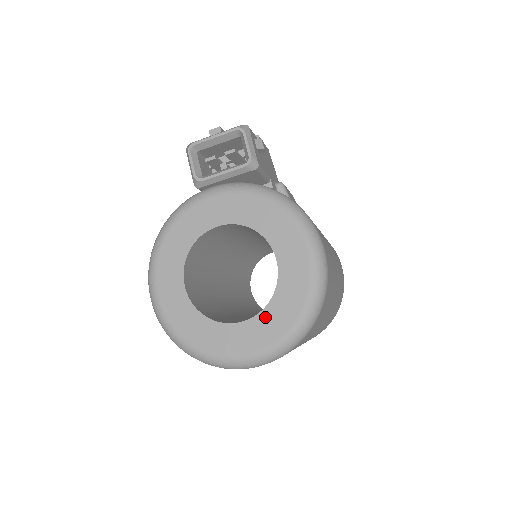
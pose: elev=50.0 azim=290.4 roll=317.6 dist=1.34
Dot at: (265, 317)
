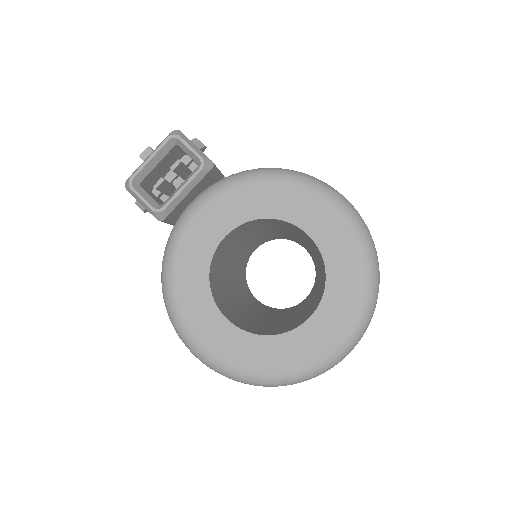
Dot at: (331, 297)
